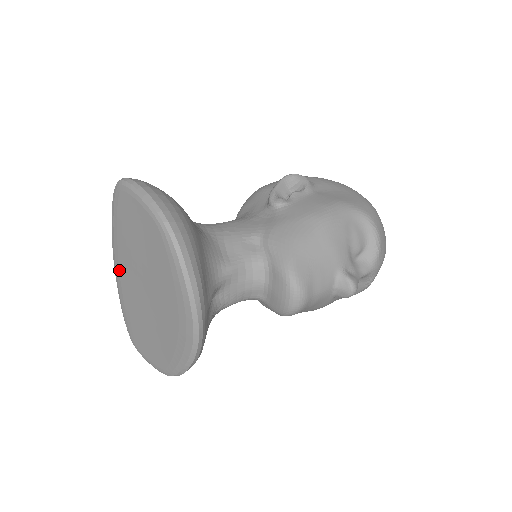
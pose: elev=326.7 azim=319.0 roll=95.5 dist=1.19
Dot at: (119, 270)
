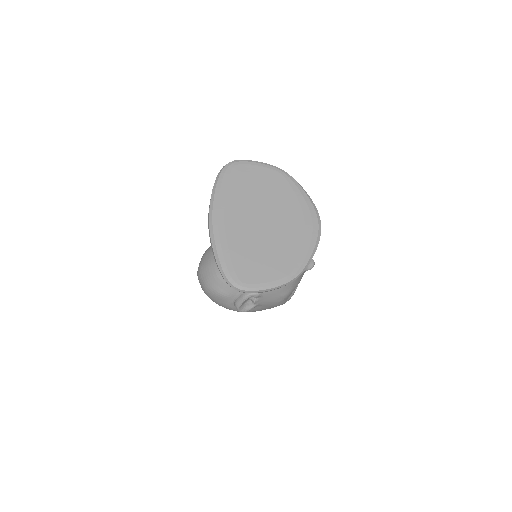
Dot at: (225, 224)
